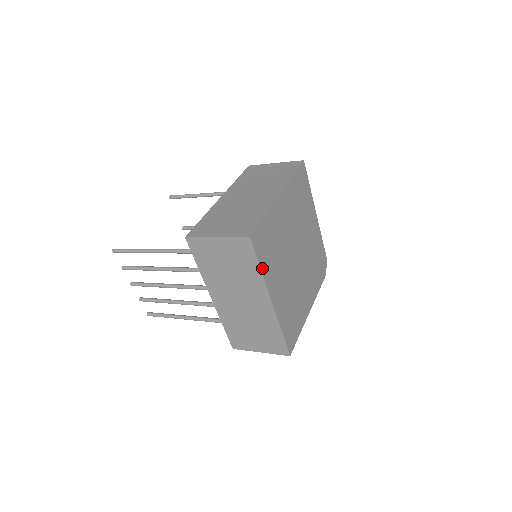
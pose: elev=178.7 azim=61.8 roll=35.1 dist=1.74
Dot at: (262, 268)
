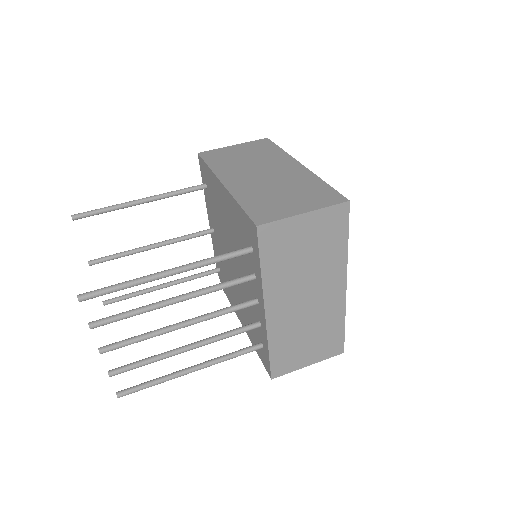
Dot at: (346, 243)
